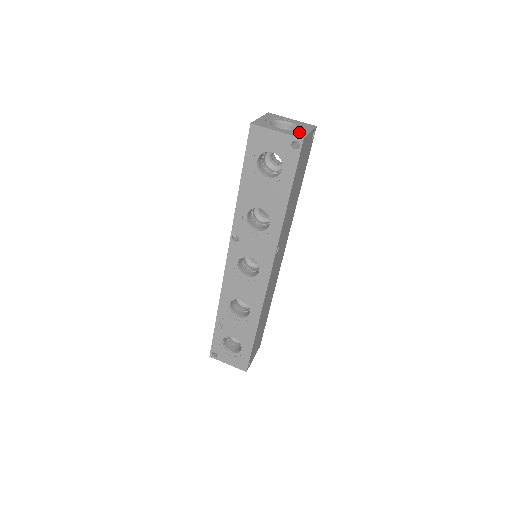
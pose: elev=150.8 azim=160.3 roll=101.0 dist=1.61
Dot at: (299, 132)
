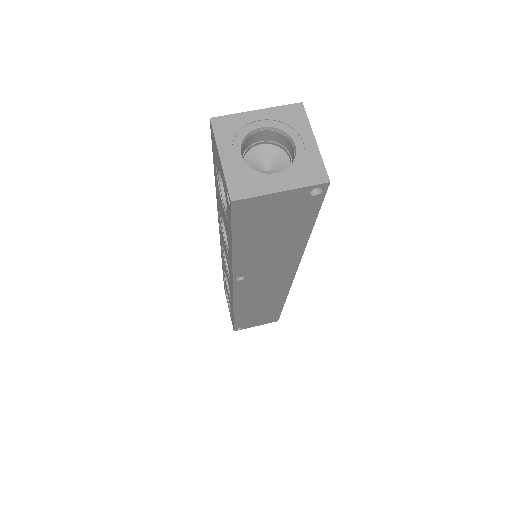
Dot at: (256, 181)
